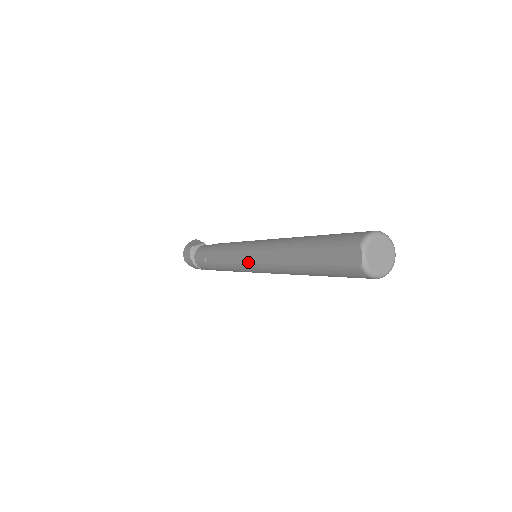
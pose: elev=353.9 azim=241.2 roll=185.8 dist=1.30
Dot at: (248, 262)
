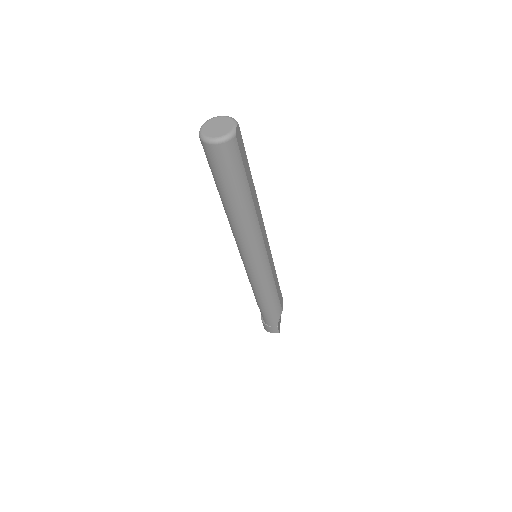
Dot at: occluded
